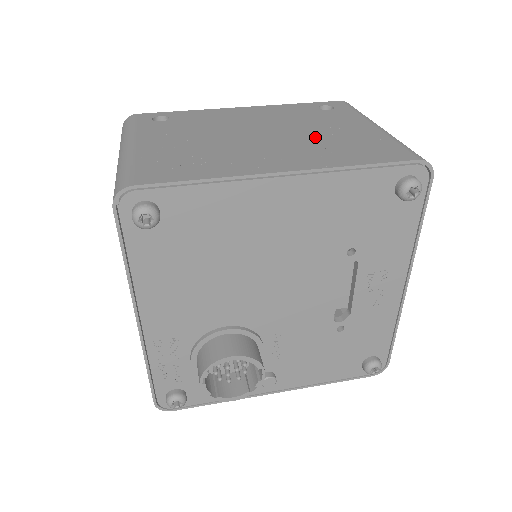
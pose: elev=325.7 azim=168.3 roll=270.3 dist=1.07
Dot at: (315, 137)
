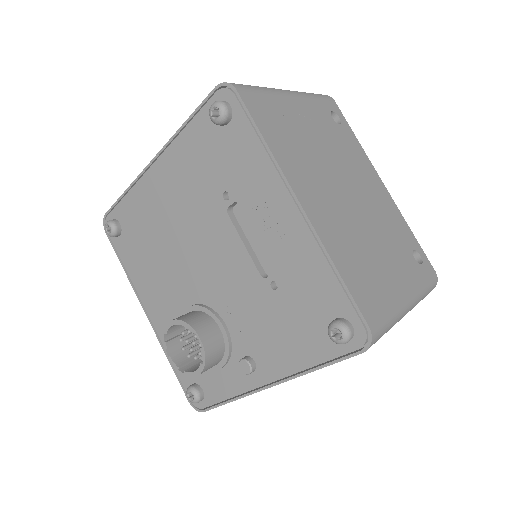
Dot at: occluded
